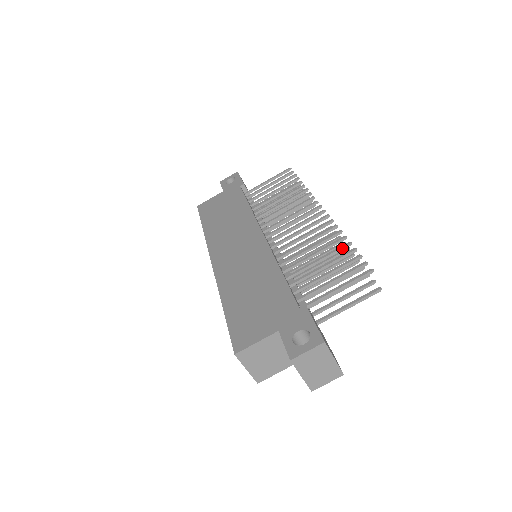
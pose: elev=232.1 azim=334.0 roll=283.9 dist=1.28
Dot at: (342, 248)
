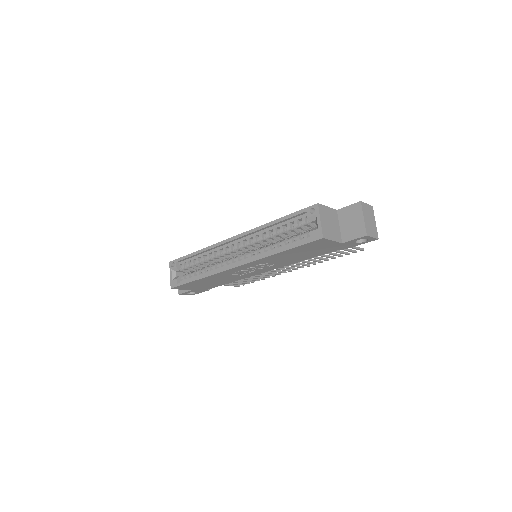
Dot at: occluded
